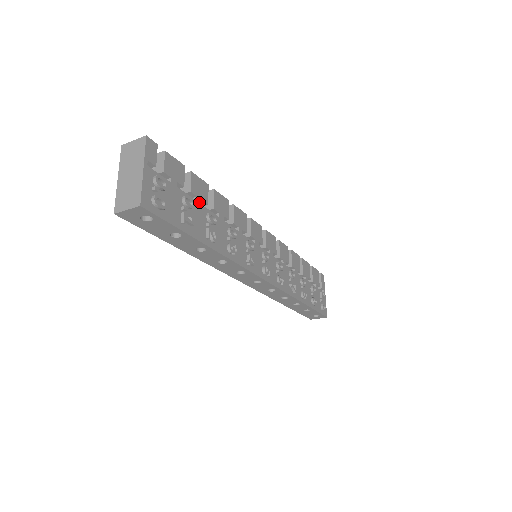
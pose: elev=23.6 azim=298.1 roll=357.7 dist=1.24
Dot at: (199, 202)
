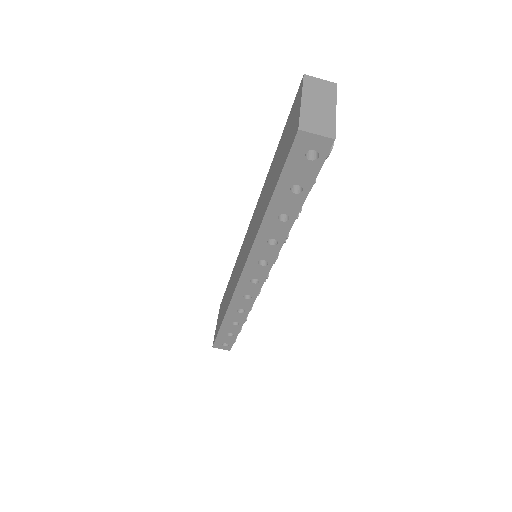
Dot at: occluded
